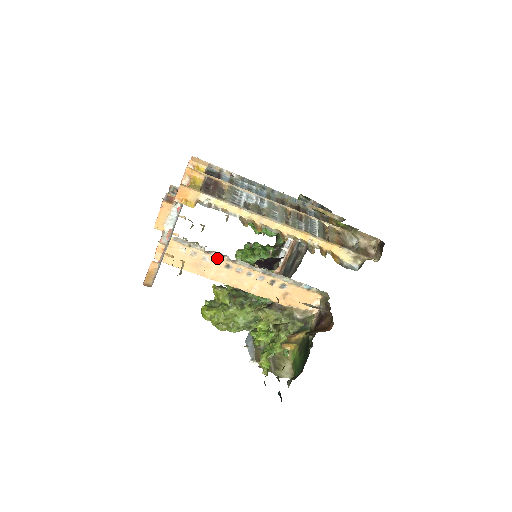
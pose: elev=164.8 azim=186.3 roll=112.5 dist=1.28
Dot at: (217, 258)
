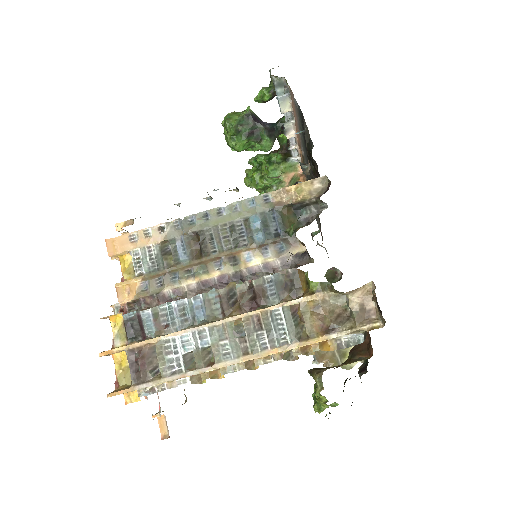
Dot at: occluded
